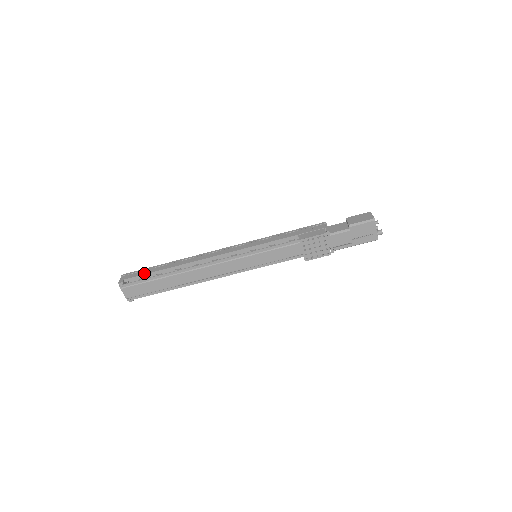
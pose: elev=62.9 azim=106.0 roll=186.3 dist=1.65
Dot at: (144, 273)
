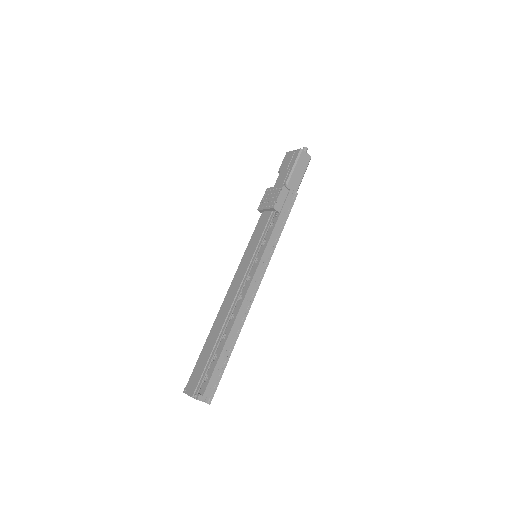
Dot at: occluded
